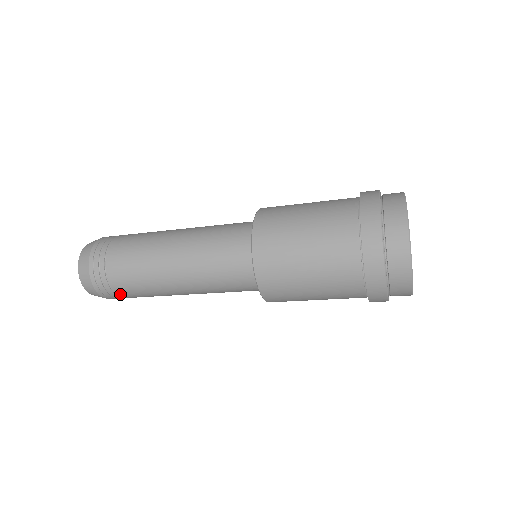
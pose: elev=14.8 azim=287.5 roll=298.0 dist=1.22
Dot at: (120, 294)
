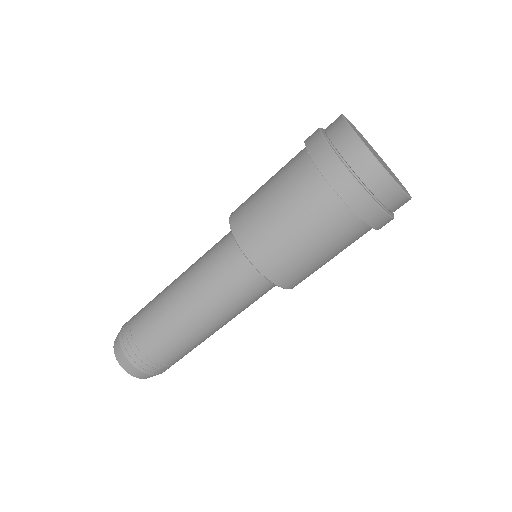
Dot at: (139, 343)
